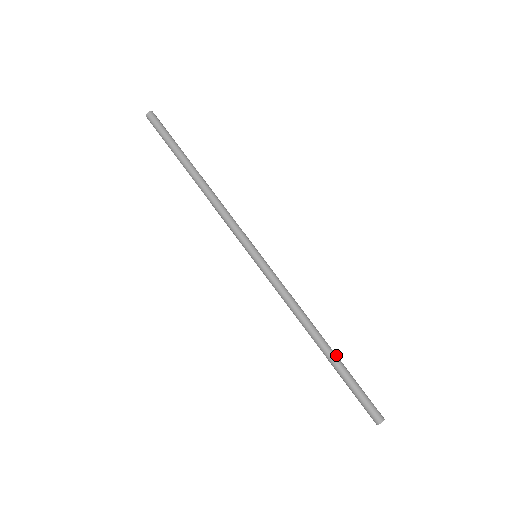
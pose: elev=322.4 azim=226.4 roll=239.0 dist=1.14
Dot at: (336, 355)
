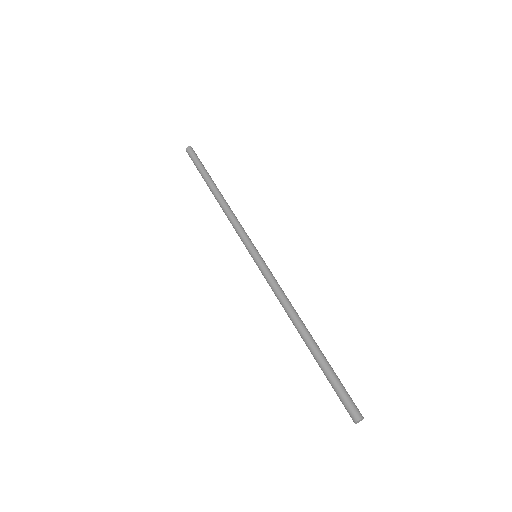
Dot at: (318, 348)
